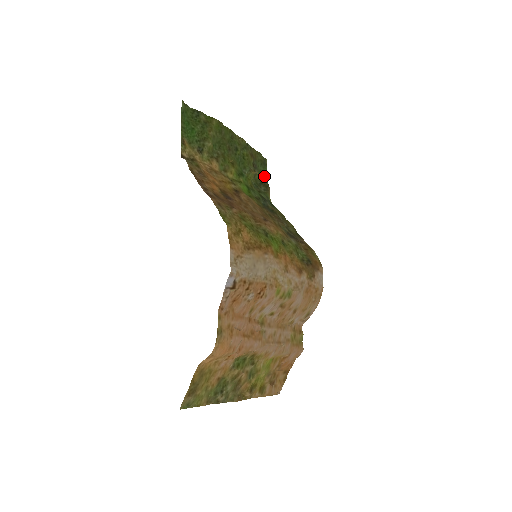
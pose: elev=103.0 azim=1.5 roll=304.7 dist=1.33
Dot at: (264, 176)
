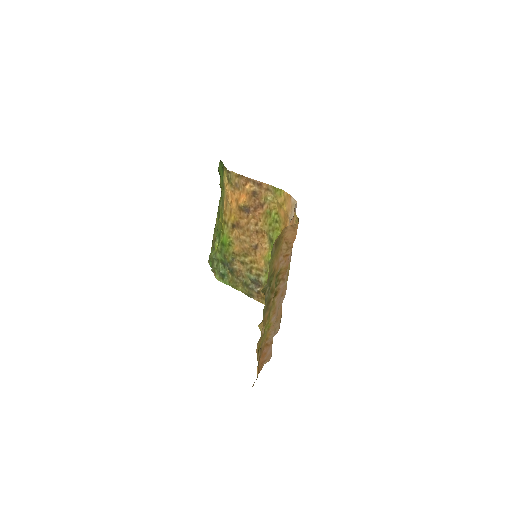
Dot at: (212, 263)
